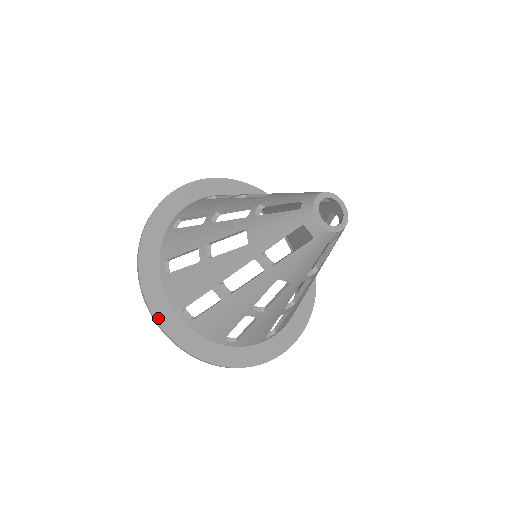
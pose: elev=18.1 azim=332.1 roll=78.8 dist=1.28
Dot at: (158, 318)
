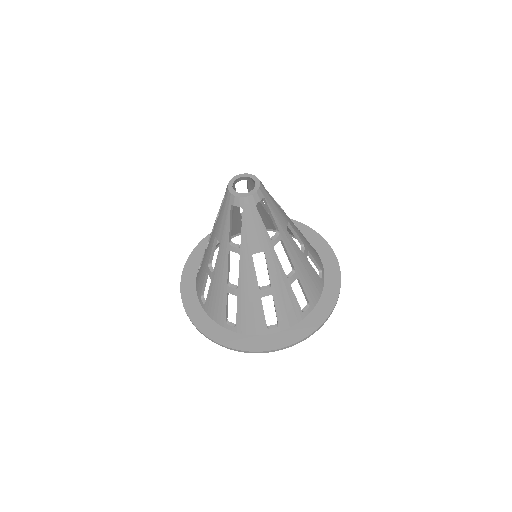
Dot at: (212, 337)
